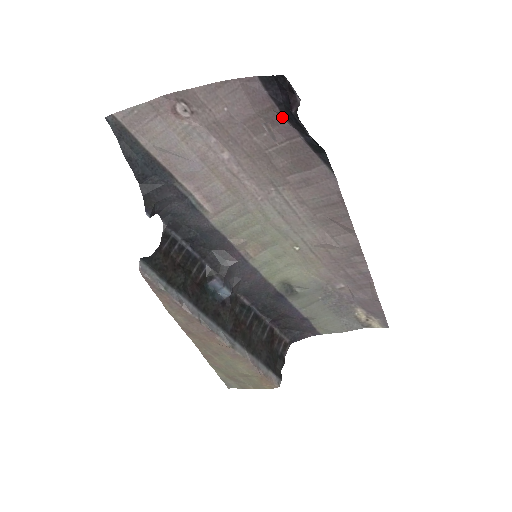
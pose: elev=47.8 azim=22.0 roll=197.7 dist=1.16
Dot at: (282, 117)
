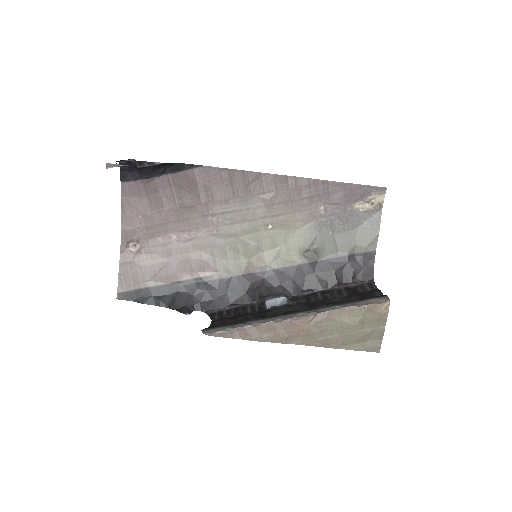
Dot at: (151, 180)
